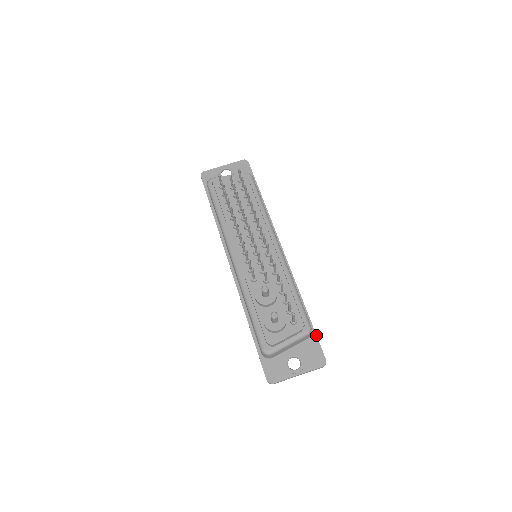
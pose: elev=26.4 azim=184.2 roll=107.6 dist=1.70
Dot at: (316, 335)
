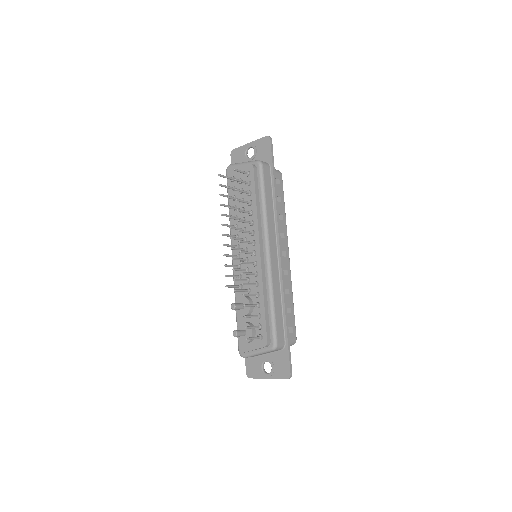
Dot at: (288, 349)
